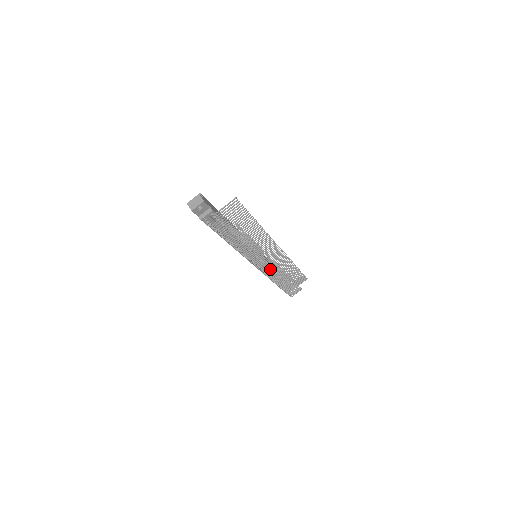
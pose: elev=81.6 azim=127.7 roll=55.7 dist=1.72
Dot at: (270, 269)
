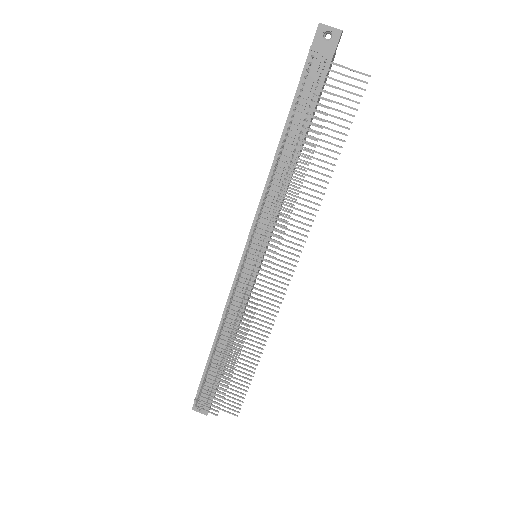
Dot at: (249, 286)
